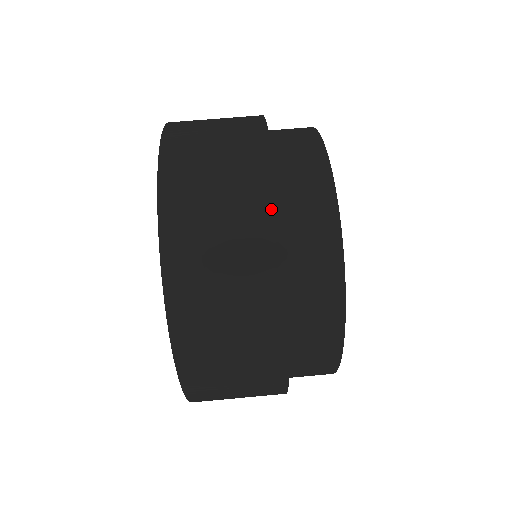
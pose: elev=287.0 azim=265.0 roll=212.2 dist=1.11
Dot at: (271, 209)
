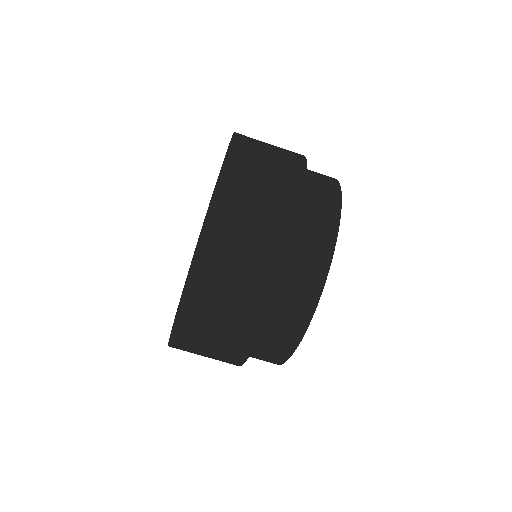
Dot at: (258, 325)
